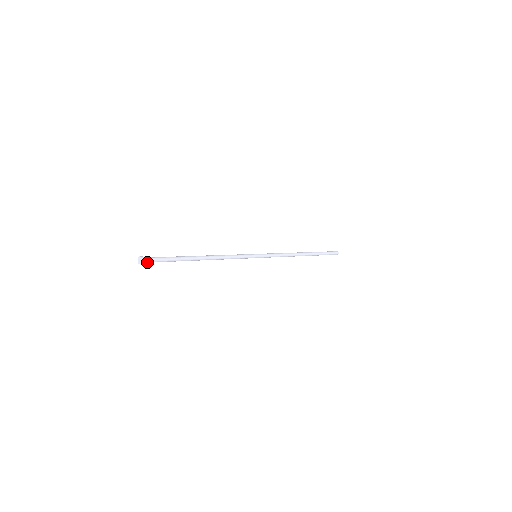
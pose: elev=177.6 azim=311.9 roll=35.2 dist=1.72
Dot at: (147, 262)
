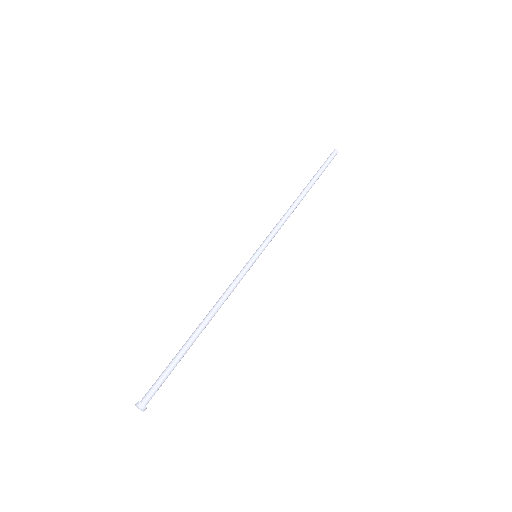
Dot at: (146, 399)
